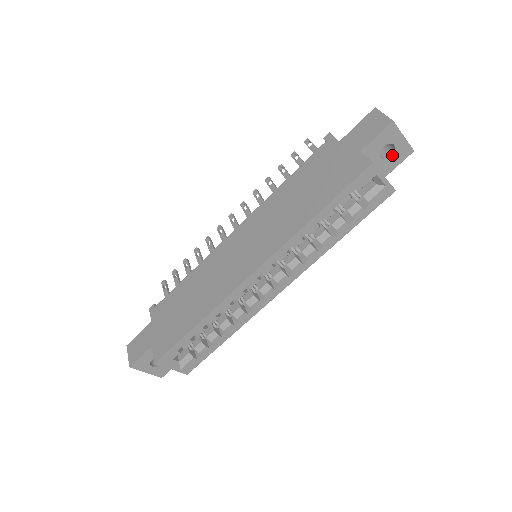
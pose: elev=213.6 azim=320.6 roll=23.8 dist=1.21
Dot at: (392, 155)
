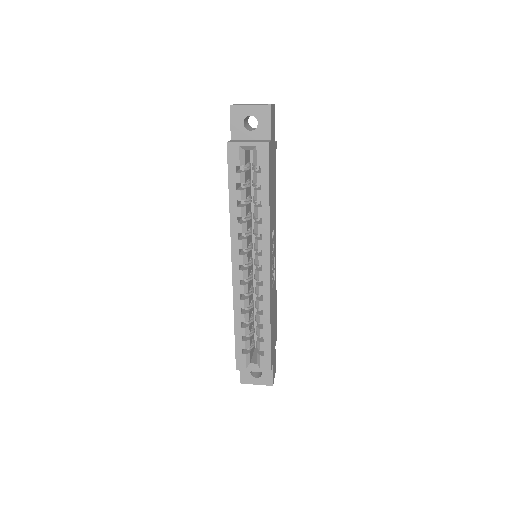
Dot at: occluded
